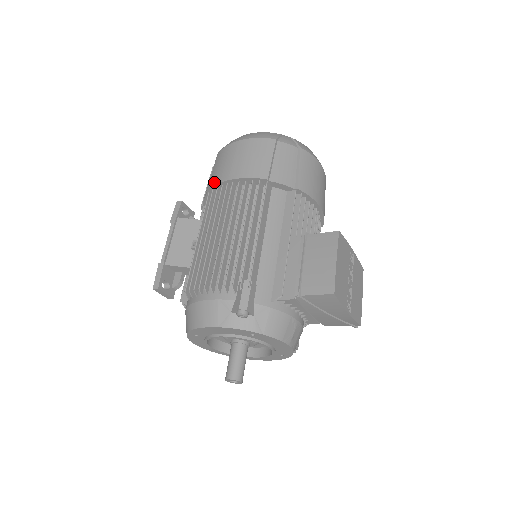
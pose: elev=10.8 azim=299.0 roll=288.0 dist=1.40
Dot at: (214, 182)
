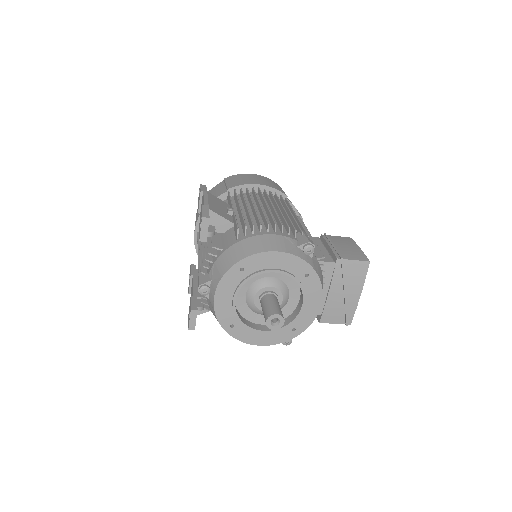
Dot at: (239, 184)
